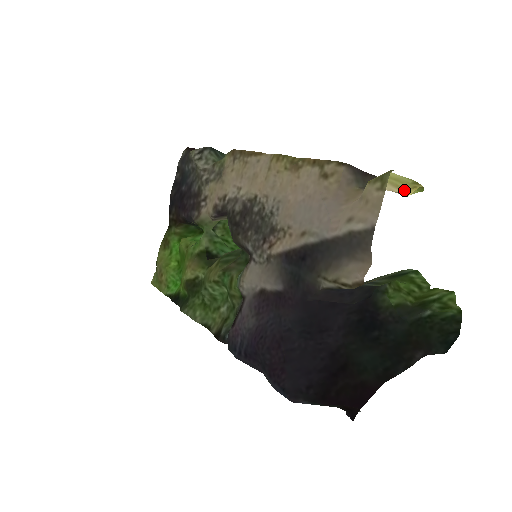
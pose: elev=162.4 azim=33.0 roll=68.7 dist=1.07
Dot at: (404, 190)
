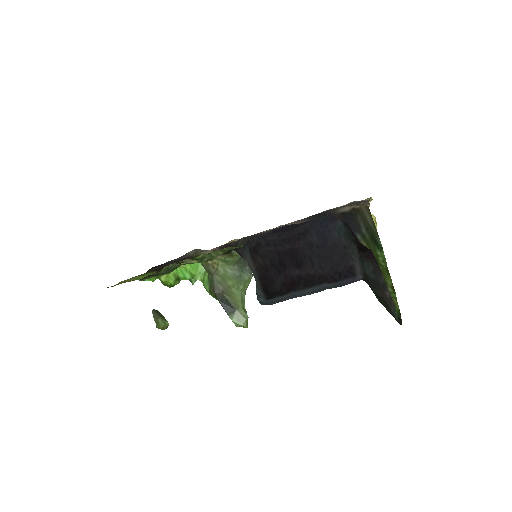
Dot at: occluded
